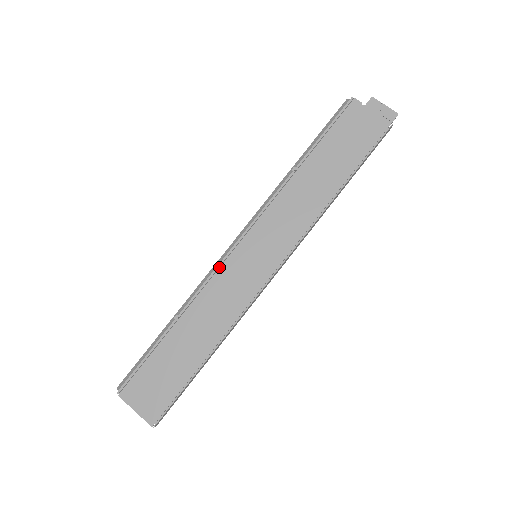
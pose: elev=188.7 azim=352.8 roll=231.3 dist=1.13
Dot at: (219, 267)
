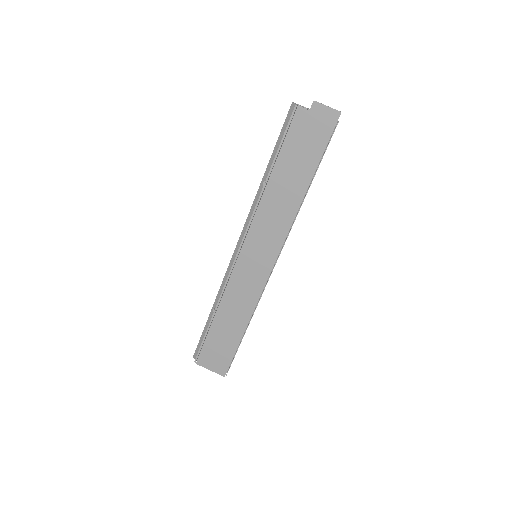
Dot at: (231, 271)
